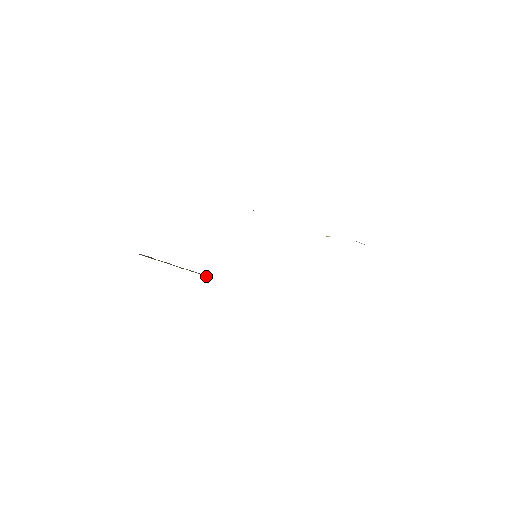
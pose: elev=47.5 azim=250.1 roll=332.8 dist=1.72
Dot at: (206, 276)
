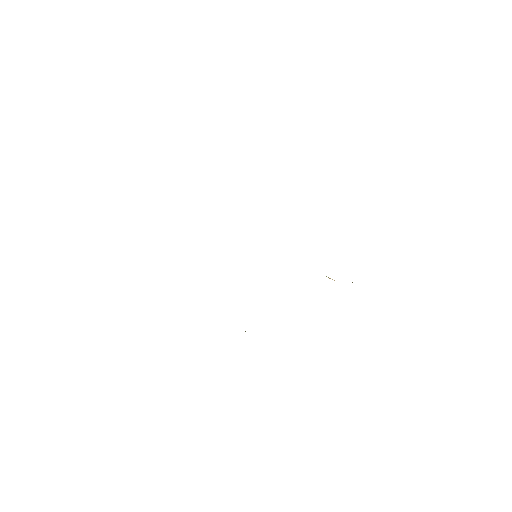
Dot at: occluded
